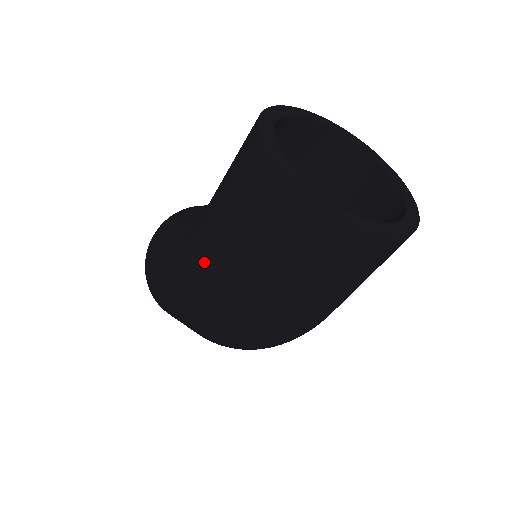
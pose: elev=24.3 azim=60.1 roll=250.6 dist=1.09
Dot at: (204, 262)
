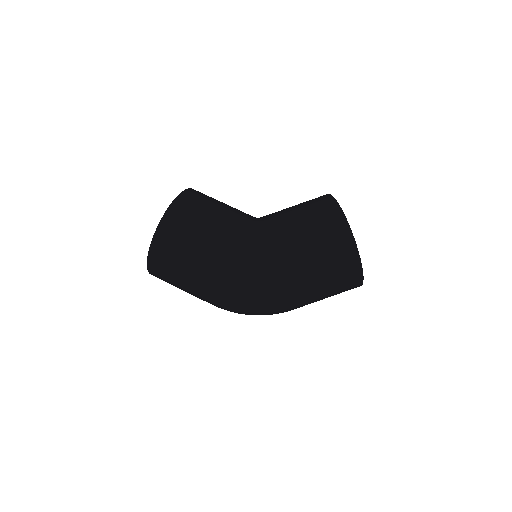
Dot at: (280, 273)
